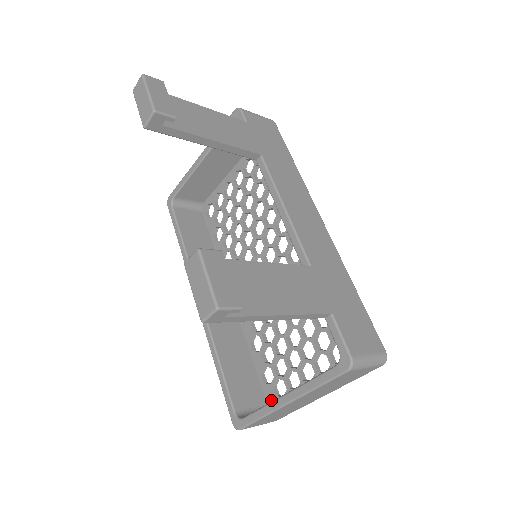
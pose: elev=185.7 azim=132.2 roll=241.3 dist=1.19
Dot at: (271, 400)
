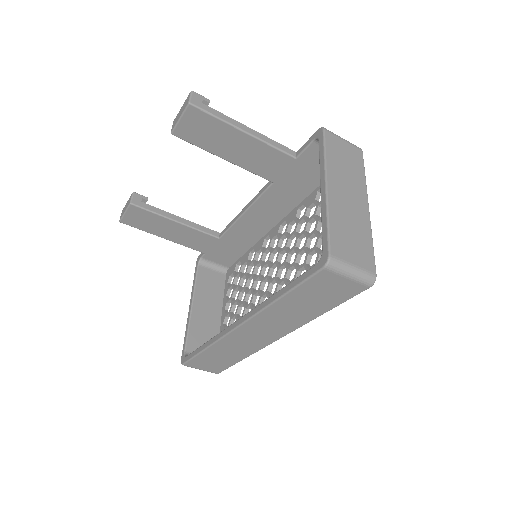
Dot at: occluded
